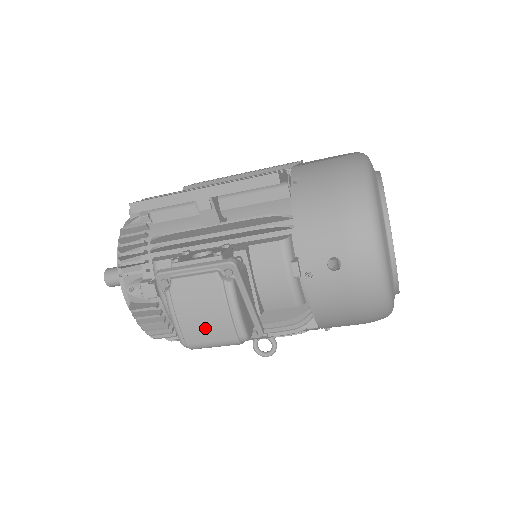
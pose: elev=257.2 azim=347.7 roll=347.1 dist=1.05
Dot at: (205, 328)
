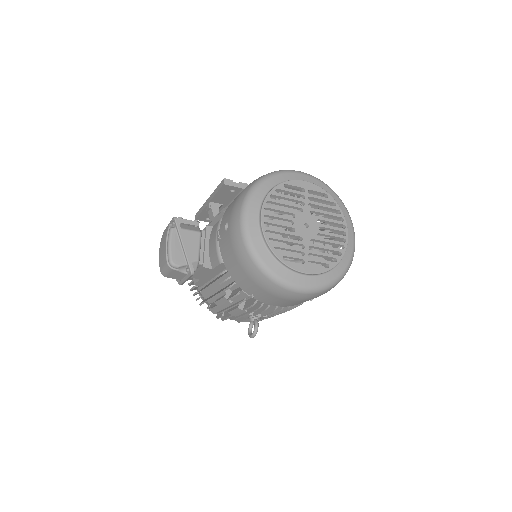
Dot at: (162, 257)
